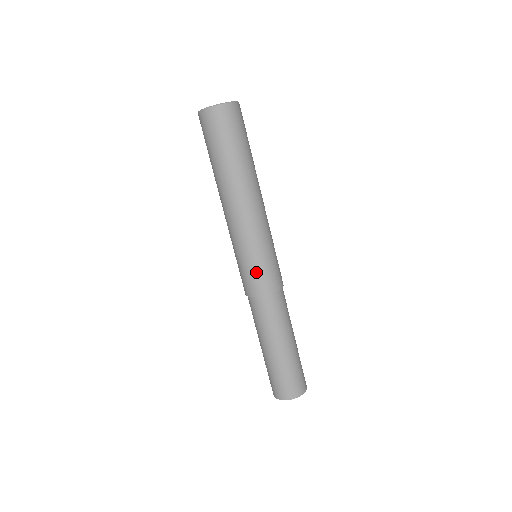
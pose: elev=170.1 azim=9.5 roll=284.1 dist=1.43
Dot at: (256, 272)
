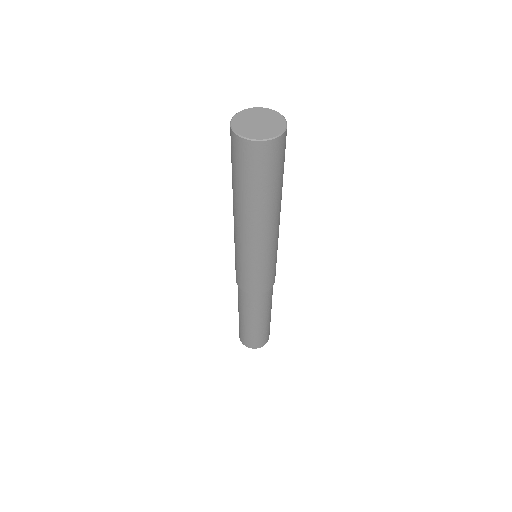
Dot at: (268, 276)
